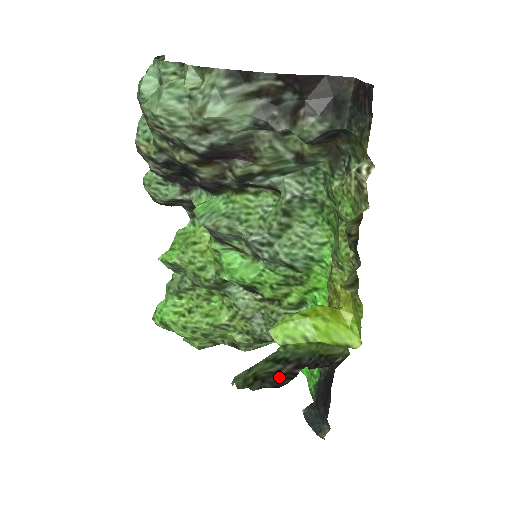
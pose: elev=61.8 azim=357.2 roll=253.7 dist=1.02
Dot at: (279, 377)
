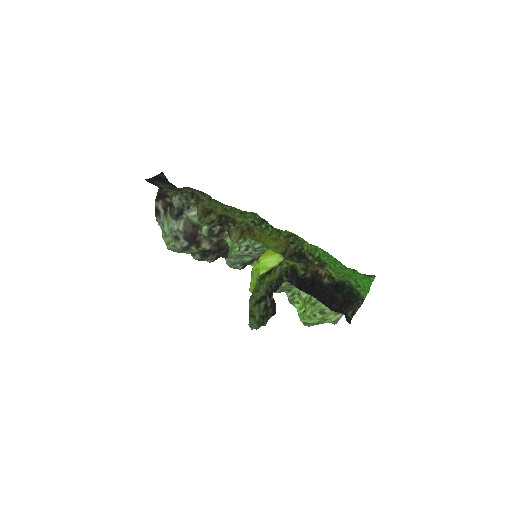
Dot at: (272, 308)
